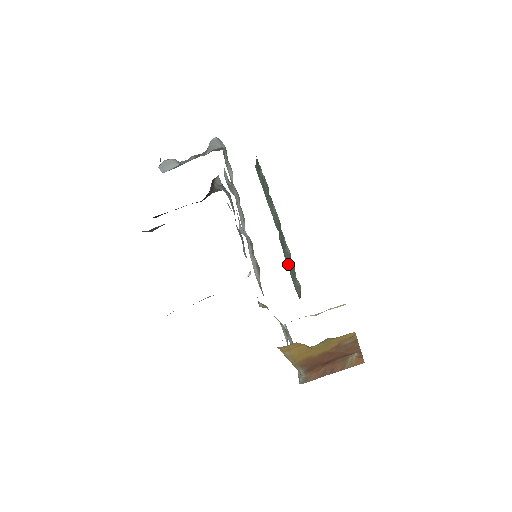
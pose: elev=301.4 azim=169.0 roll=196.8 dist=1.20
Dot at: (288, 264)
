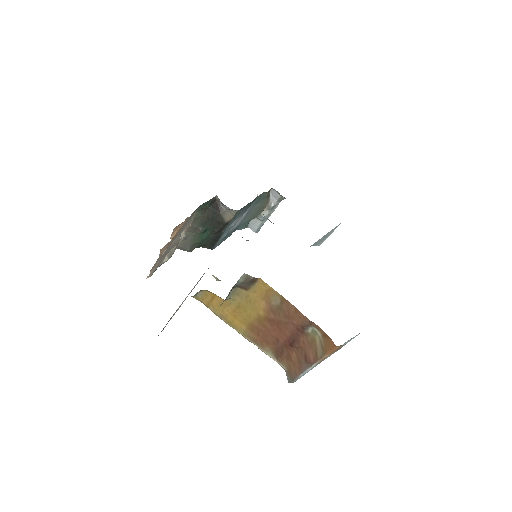
Dot at: occluded
